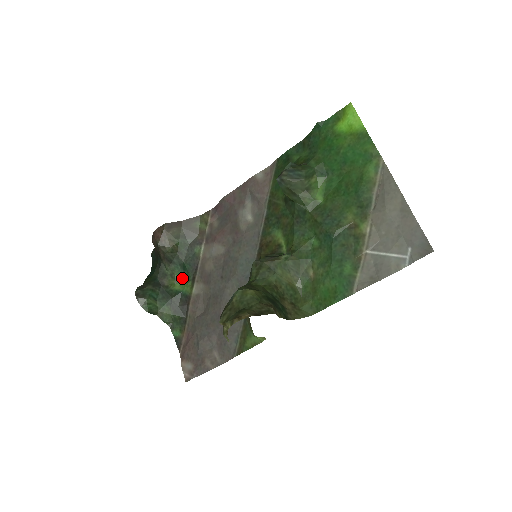
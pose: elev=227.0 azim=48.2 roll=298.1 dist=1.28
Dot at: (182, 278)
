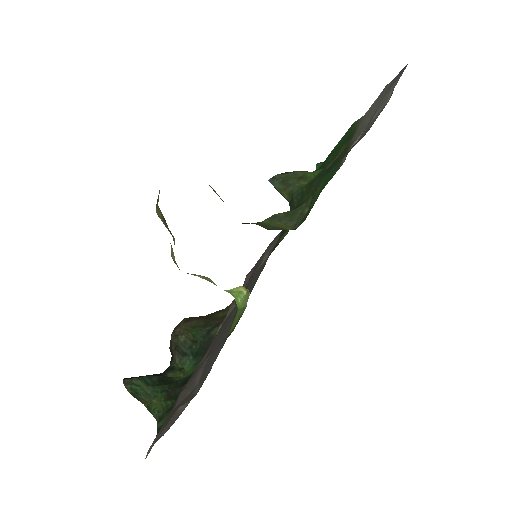
Dot at: (192, 368)
